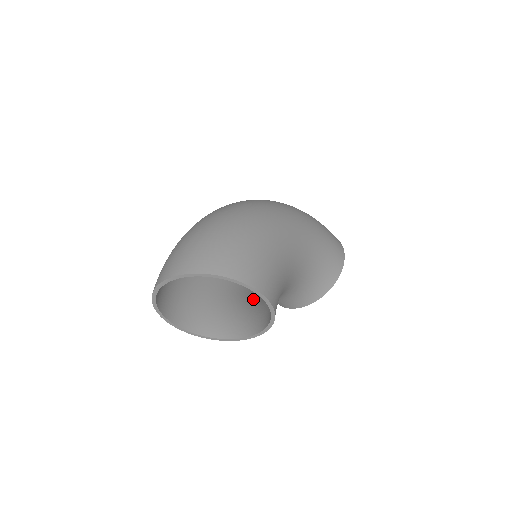
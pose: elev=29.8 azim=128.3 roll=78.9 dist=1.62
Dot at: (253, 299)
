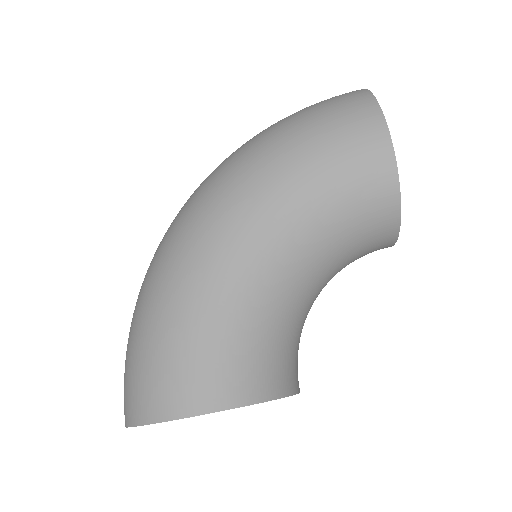
Dot at: occluded
